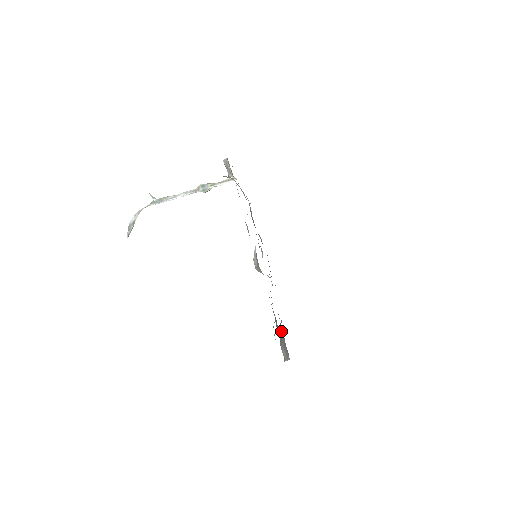
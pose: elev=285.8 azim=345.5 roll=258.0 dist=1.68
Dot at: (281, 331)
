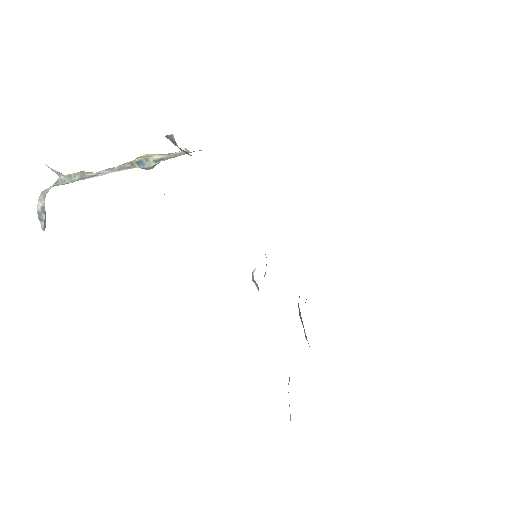
Dot at: (299, 310)
